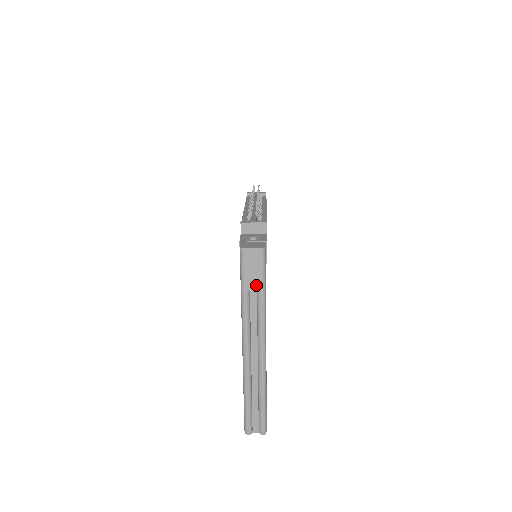
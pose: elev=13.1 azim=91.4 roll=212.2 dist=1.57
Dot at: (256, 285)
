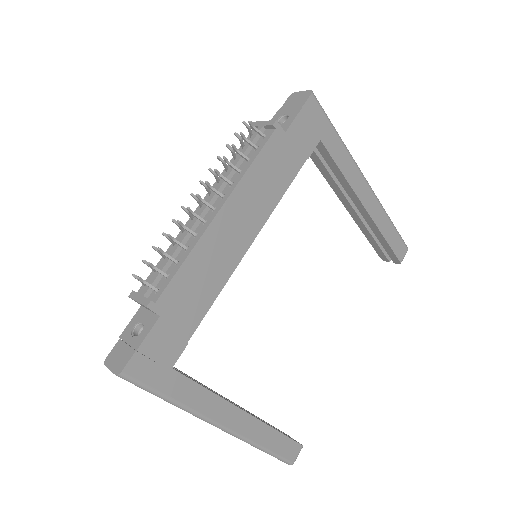
Dot at: occluded
